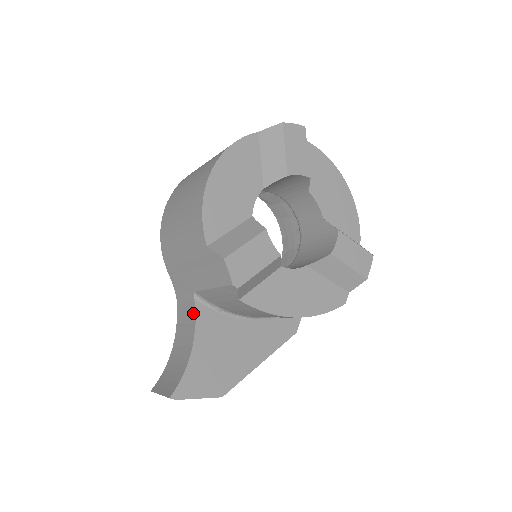
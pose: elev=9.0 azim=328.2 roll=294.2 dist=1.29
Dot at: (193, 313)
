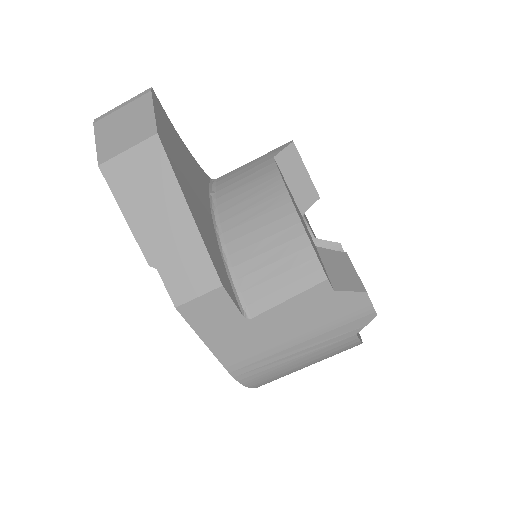
Dot at: occluded
